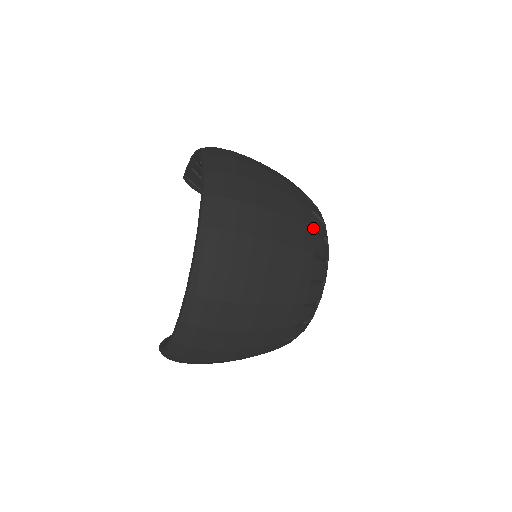
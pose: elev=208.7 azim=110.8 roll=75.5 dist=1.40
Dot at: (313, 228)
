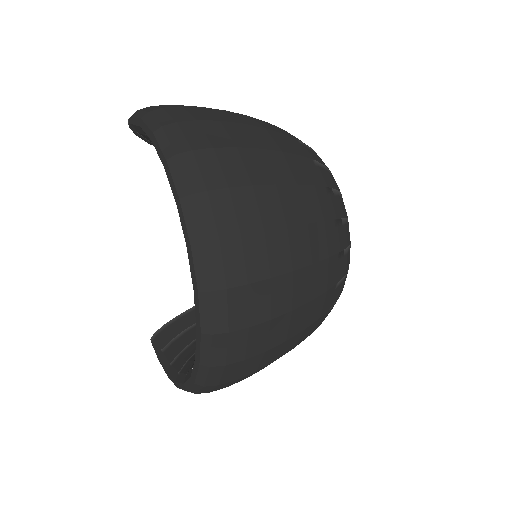
Dot at: (337, 251)
